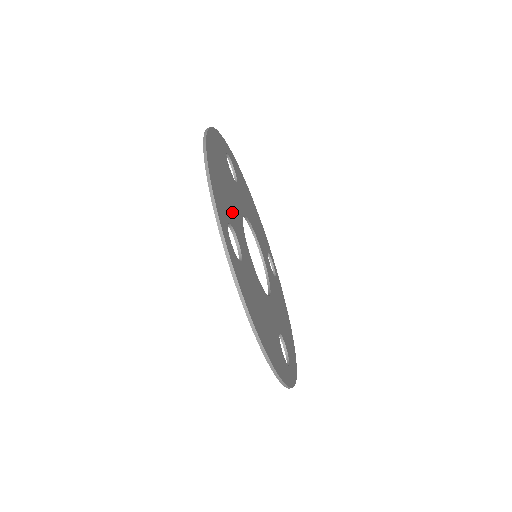
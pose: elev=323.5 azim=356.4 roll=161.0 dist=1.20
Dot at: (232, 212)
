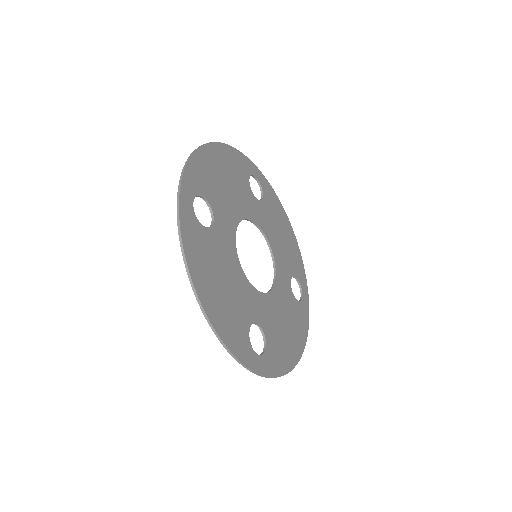
Dot at: (221, 200)
